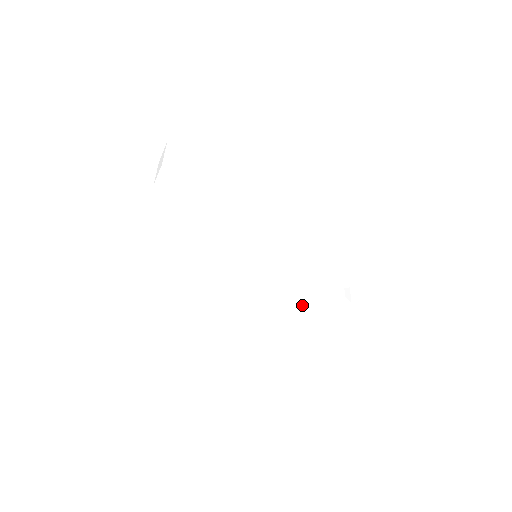
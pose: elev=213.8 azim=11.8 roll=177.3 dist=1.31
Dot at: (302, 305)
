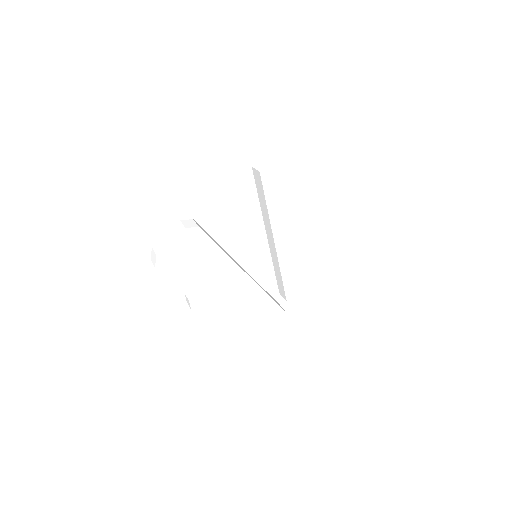
Dot at: (257, 313)
